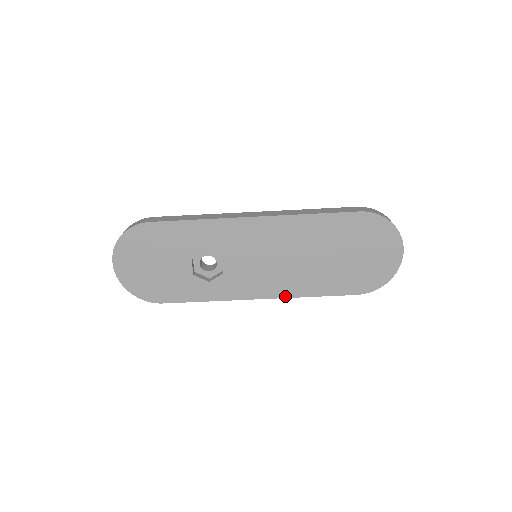
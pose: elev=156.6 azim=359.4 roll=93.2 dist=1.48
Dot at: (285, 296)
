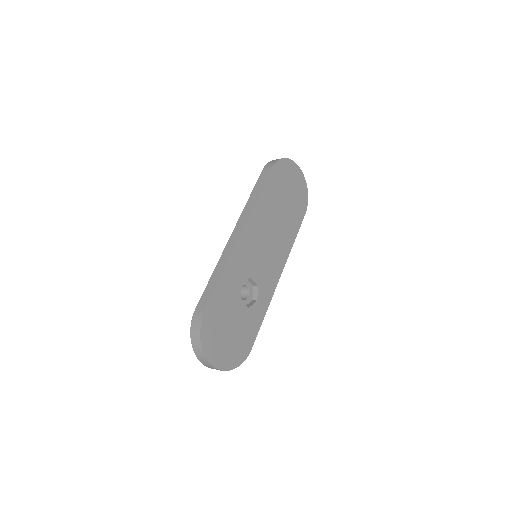
Dot at: (287, 257)
